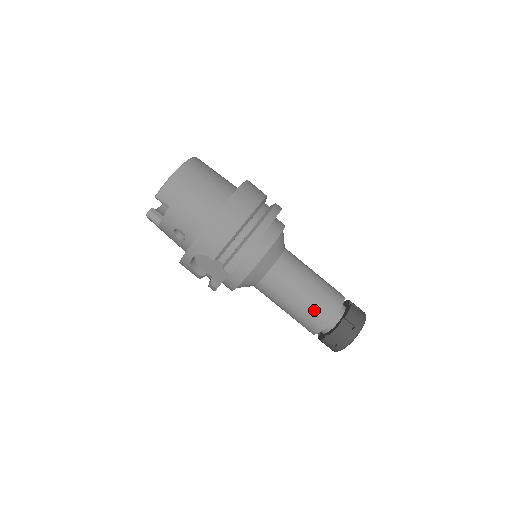
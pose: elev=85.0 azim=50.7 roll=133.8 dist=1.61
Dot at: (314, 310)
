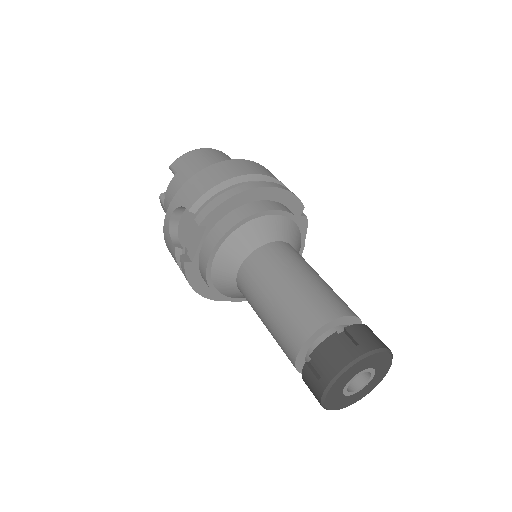
Dot at: (298, 307)
